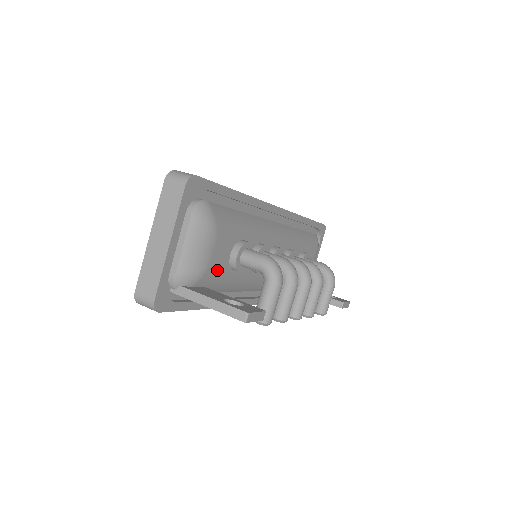
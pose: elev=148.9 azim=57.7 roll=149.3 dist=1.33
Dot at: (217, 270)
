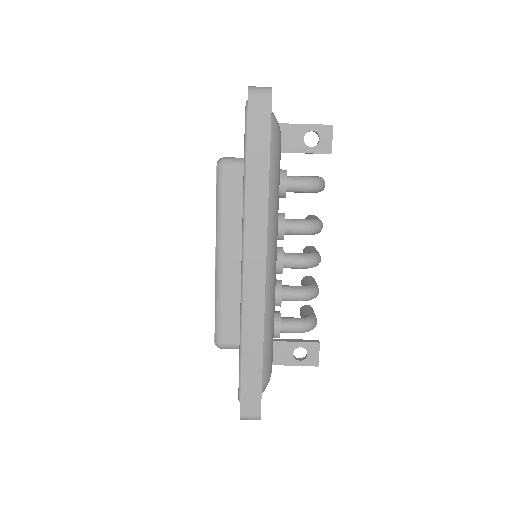
Dot at: occluded
